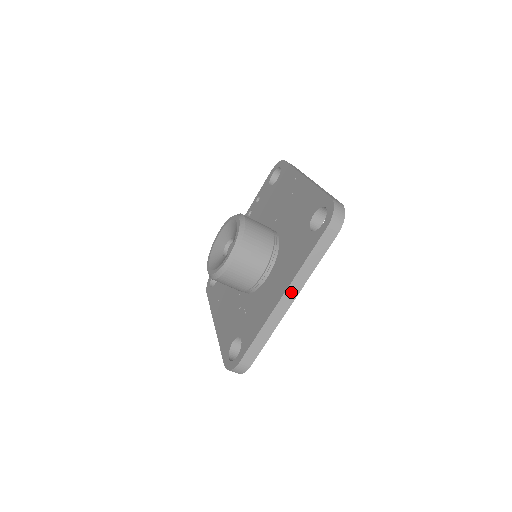
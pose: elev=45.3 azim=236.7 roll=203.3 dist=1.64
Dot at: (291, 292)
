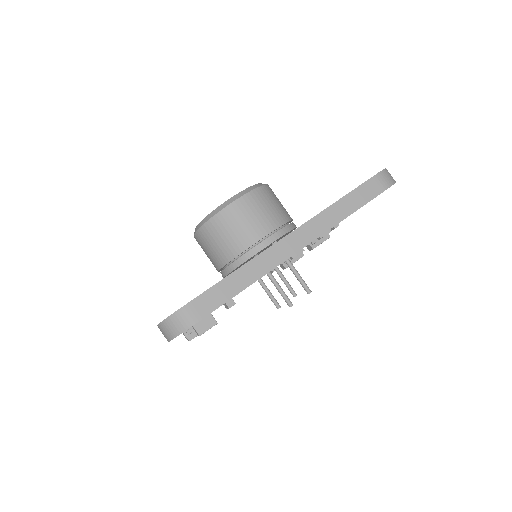
Dot at: (304, 234)
